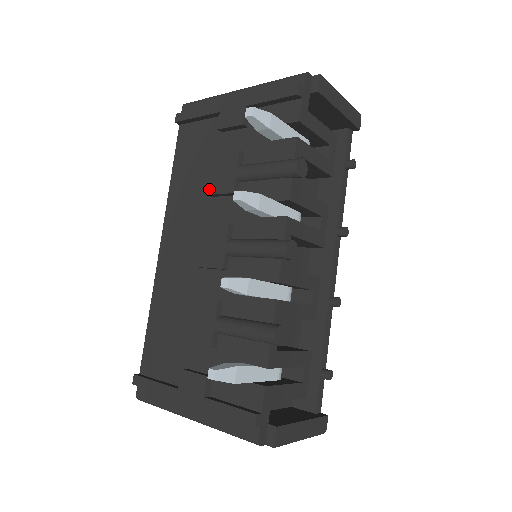
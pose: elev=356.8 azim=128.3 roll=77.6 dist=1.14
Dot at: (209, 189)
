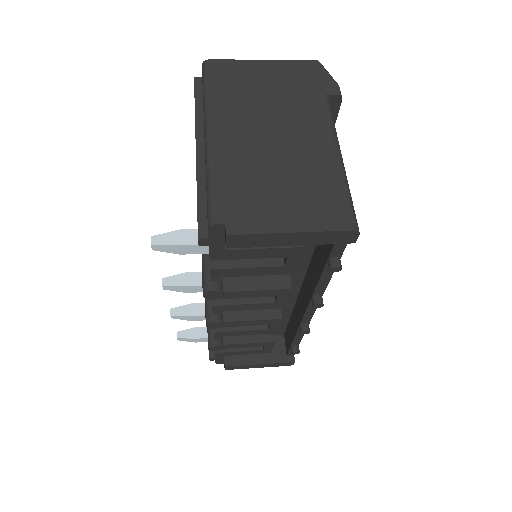
Dot at: occluded
